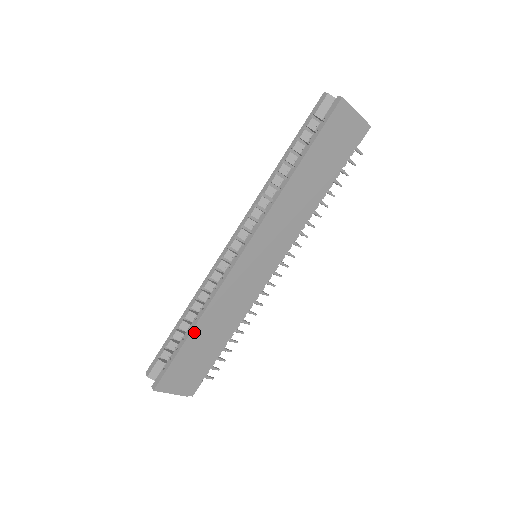
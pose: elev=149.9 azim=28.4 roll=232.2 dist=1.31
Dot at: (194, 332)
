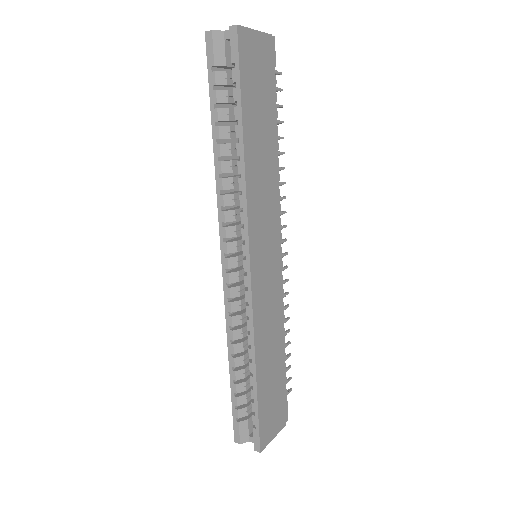
Dot at: (258, 374)
